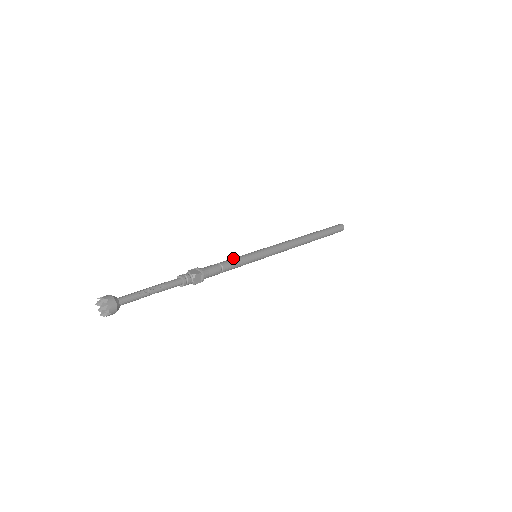
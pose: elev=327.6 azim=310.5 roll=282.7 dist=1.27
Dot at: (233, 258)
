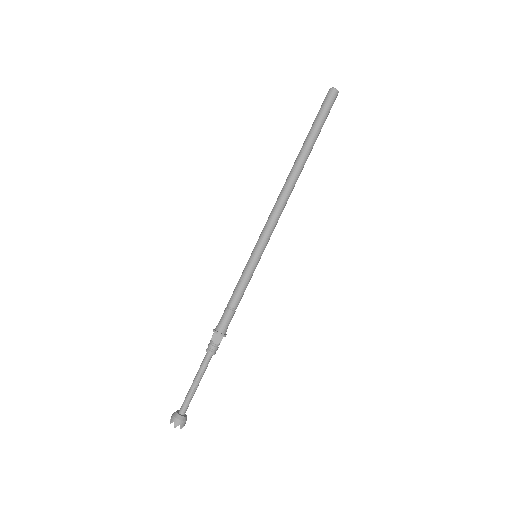
Dot at: (239, 288)
